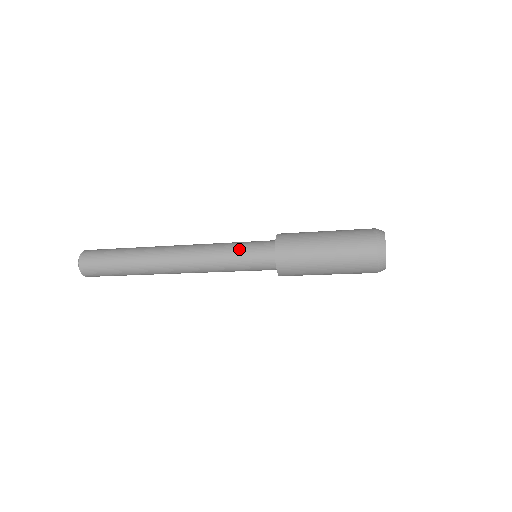
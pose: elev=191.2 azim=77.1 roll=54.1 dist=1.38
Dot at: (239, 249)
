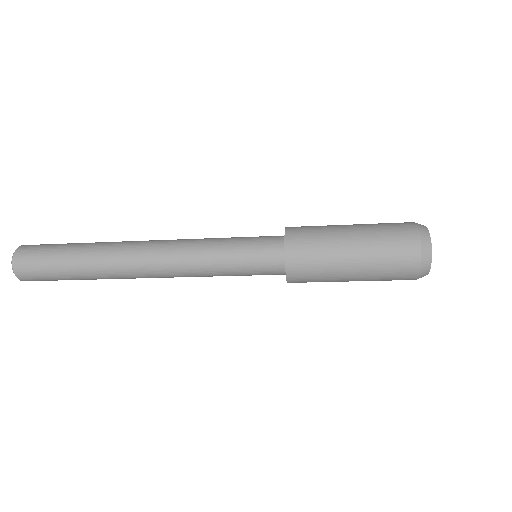
Dot at: (235, 245)
